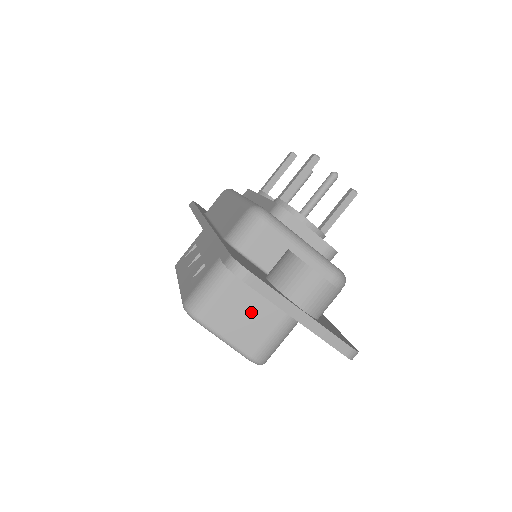
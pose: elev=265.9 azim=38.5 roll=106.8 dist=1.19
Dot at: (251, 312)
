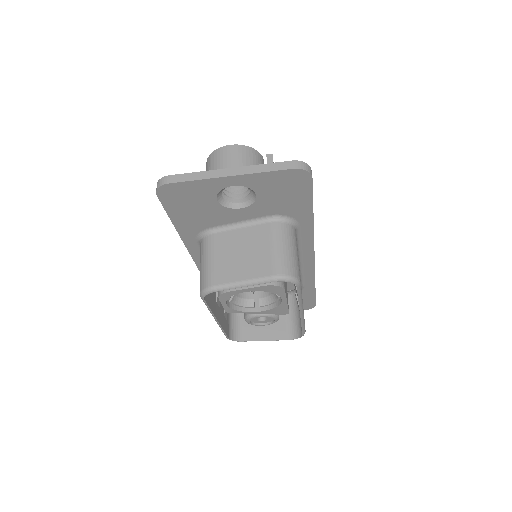
Dot at: (244, 248)
